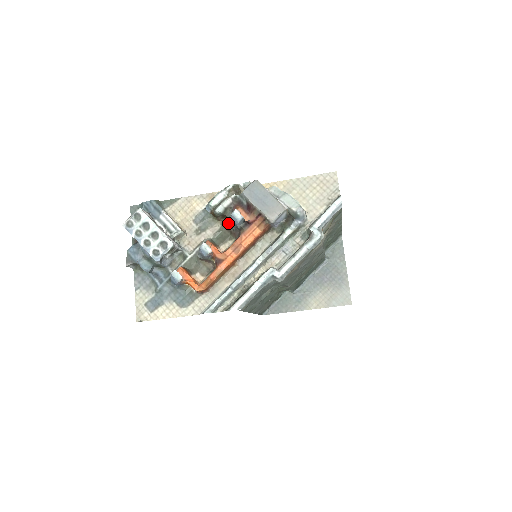
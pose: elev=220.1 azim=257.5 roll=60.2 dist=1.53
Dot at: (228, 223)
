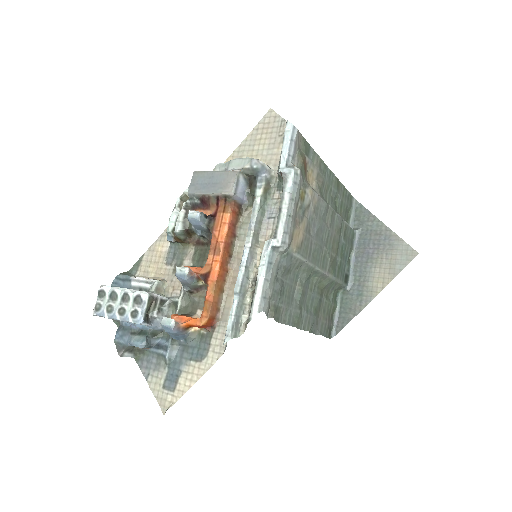
Dot at: (199, 238)
